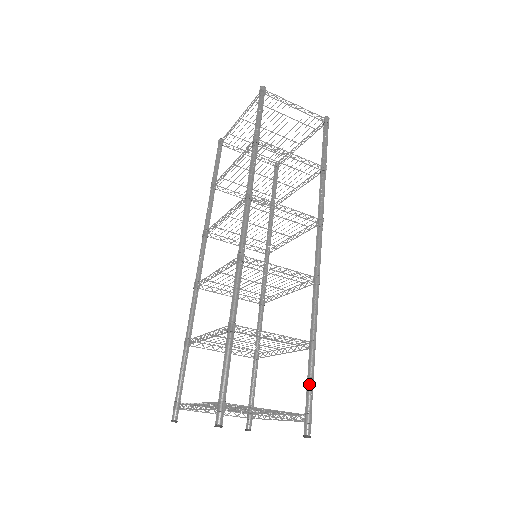
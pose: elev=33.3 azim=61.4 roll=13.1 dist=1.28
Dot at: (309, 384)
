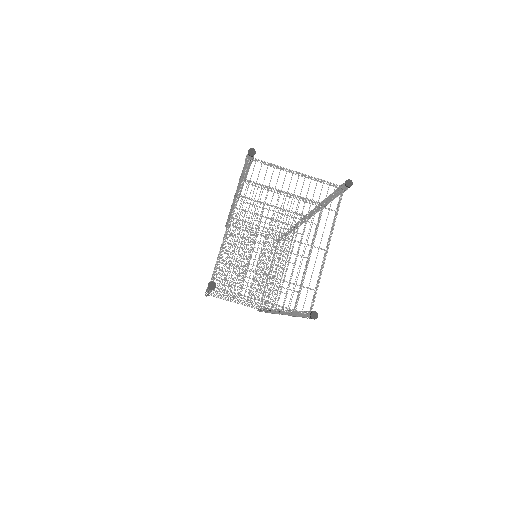
Dot at: (331, 193)
